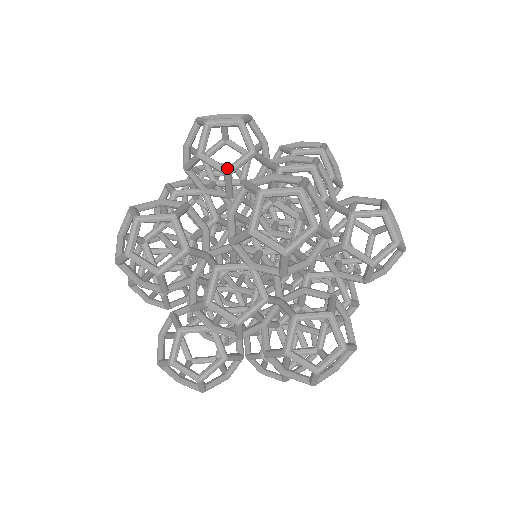
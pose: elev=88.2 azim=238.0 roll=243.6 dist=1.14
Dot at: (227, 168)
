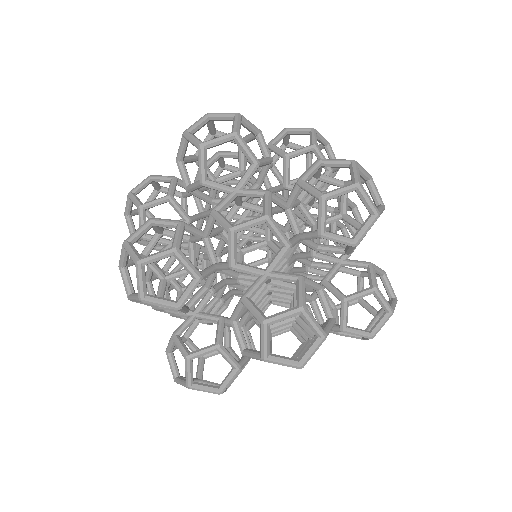
Dot at: (166, 196)
